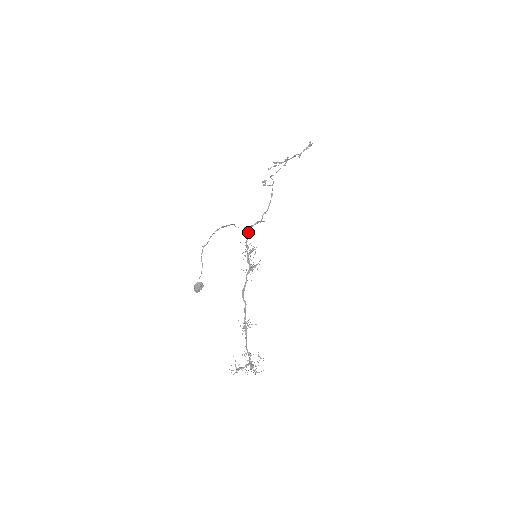
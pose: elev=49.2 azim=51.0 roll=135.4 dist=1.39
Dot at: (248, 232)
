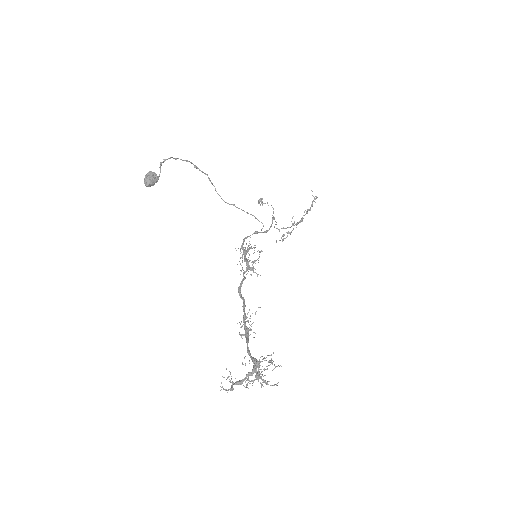
Dot at: (244, 239)
